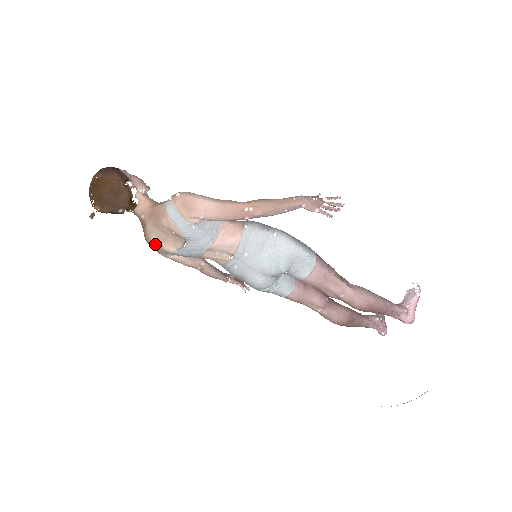
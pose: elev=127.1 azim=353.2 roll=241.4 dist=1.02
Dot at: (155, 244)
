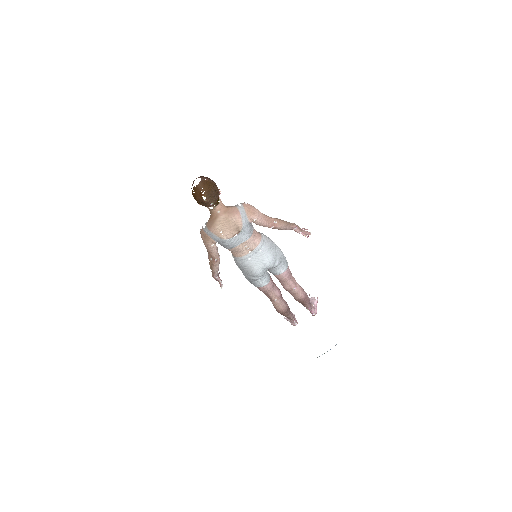
Dot at: (217, 232)
